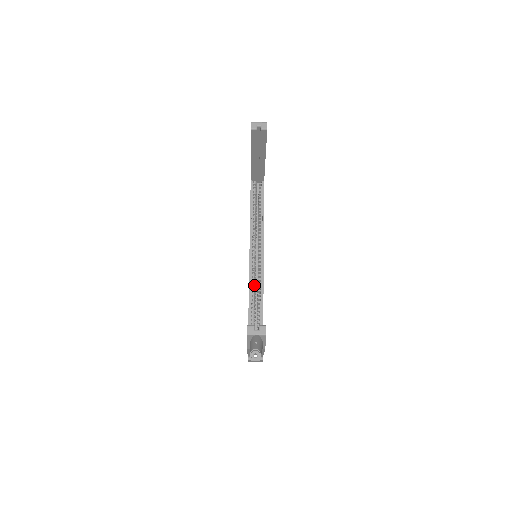
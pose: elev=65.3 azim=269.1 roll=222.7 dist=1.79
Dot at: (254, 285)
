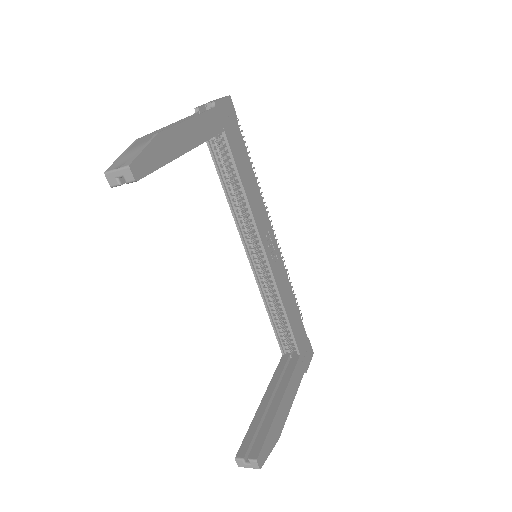
Dot at: (268, 291)
